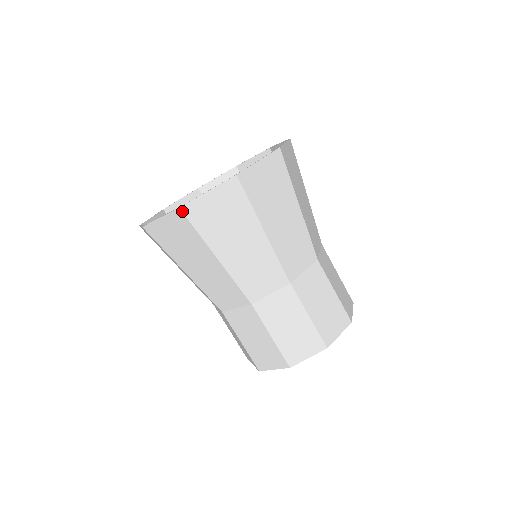
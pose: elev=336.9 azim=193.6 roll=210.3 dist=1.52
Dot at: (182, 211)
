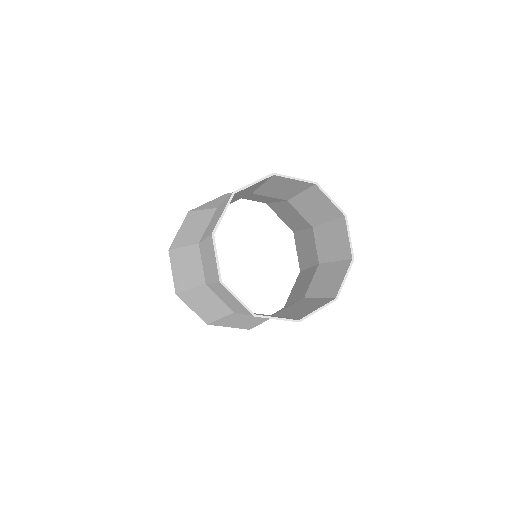
Dot at: (169, 250)
